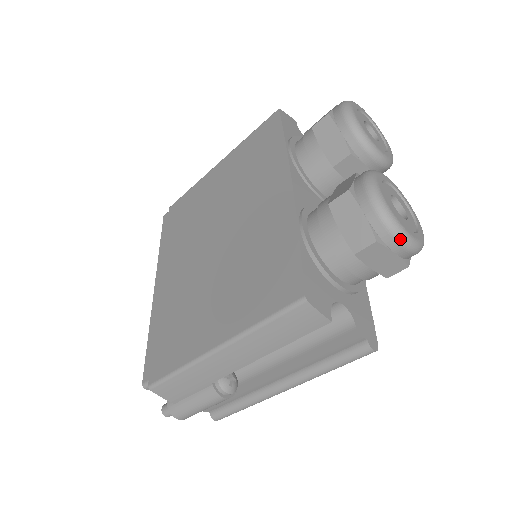
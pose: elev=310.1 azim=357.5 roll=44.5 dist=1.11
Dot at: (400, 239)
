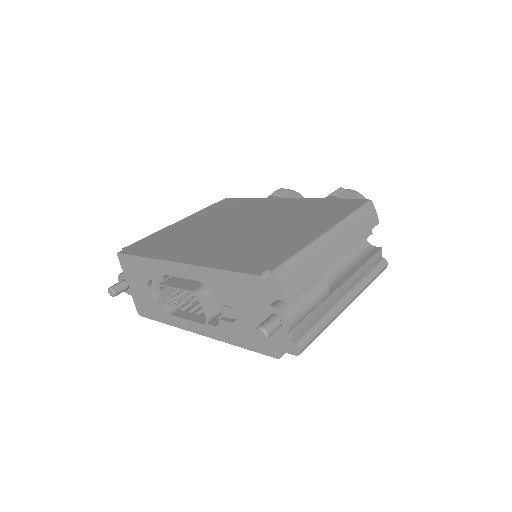
Dot at: occluded
